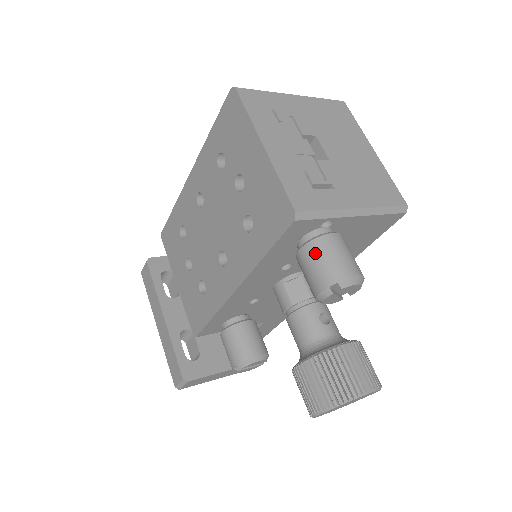
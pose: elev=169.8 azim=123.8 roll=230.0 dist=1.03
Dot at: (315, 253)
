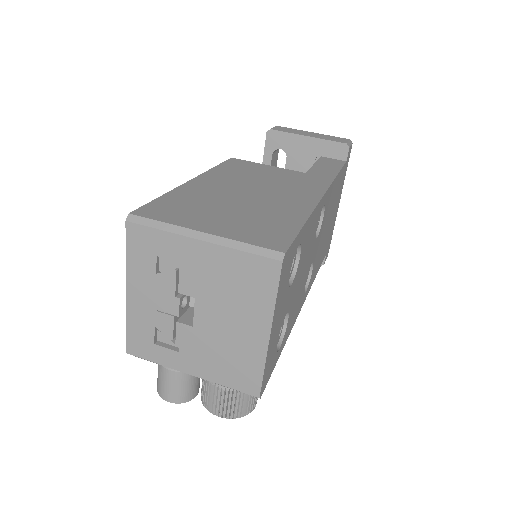
Dot at: (158, 367)
